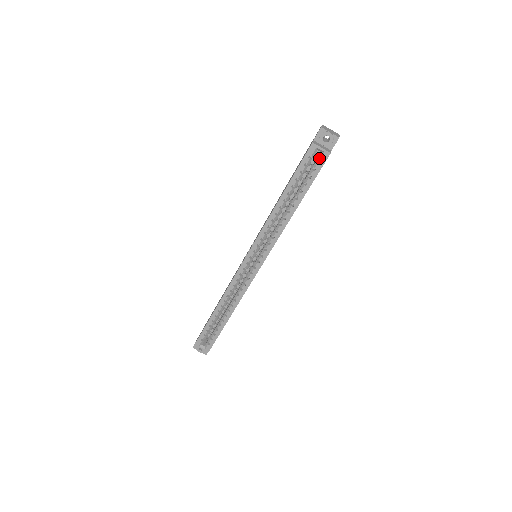
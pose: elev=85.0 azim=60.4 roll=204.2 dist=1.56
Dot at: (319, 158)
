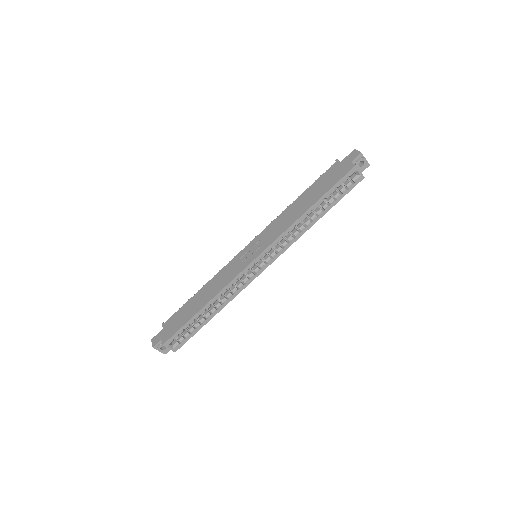
Dot at: (354, 179)
